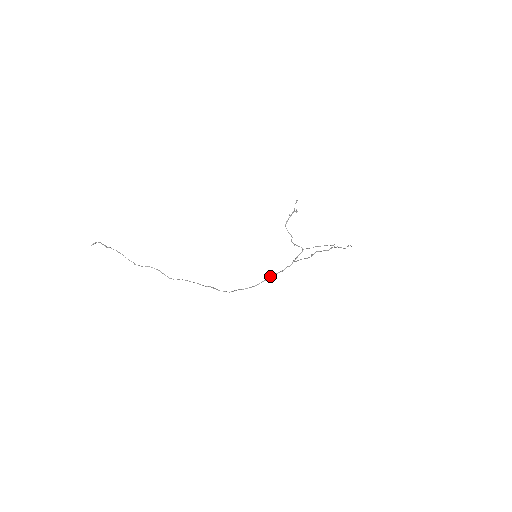
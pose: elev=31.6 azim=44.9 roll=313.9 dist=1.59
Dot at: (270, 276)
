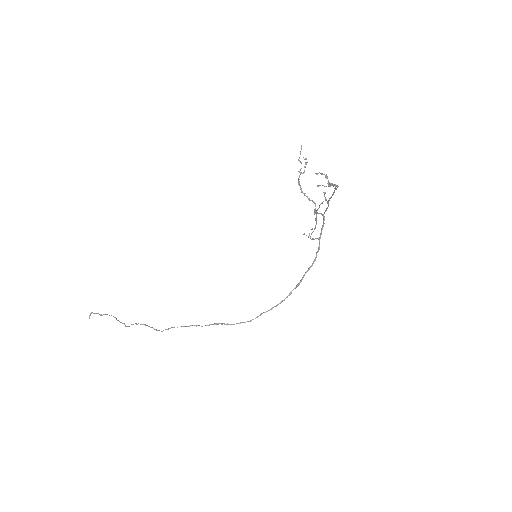
Dot at: occluded
